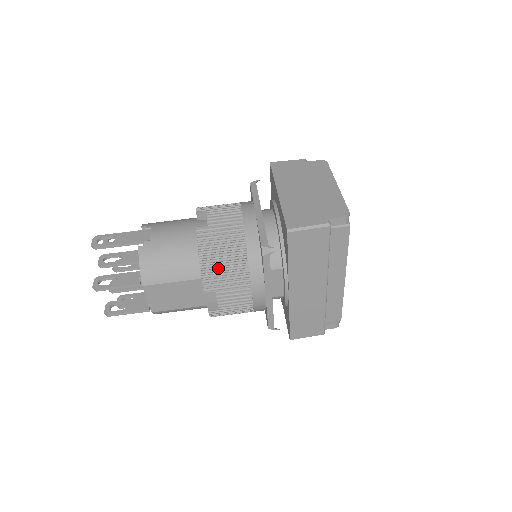
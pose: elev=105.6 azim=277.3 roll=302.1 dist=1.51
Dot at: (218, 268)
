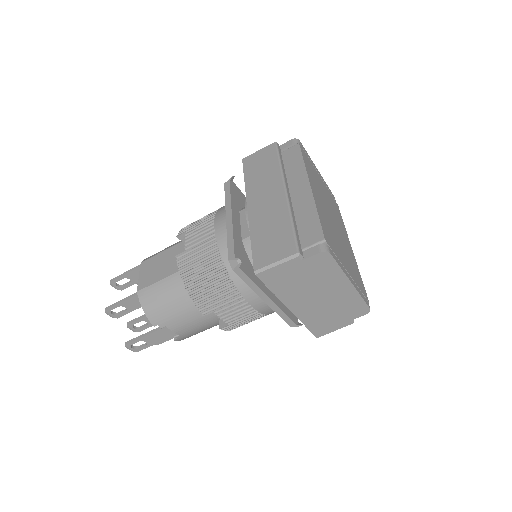
Dot at: occluded
